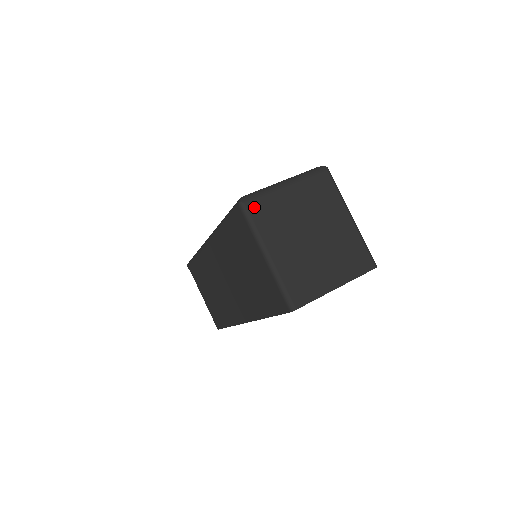
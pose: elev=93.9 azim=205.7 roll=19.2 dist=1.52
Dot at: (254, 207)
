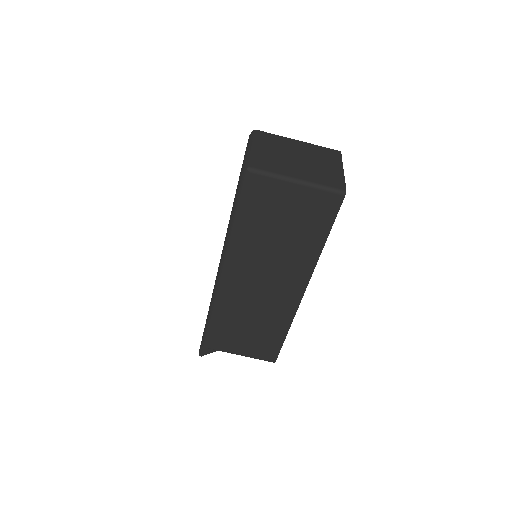
Dot at: (256, 165)
